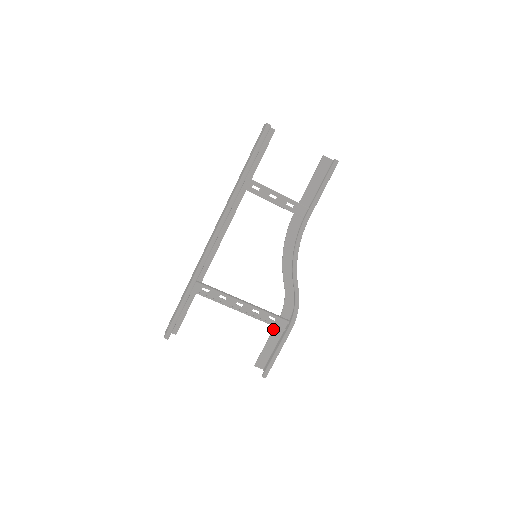
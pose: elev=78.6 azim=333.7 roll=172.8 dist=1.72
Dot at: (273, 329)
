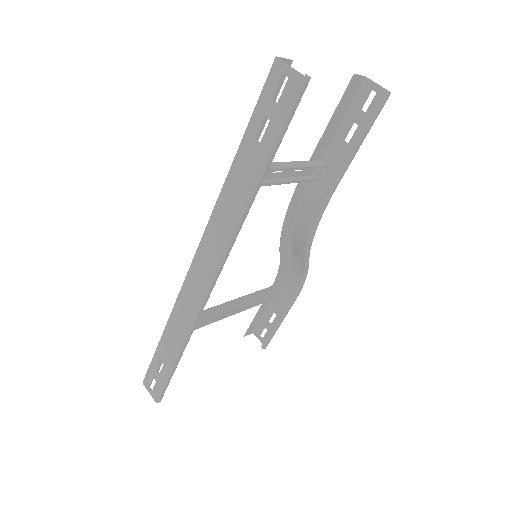
Dot at: occluded
